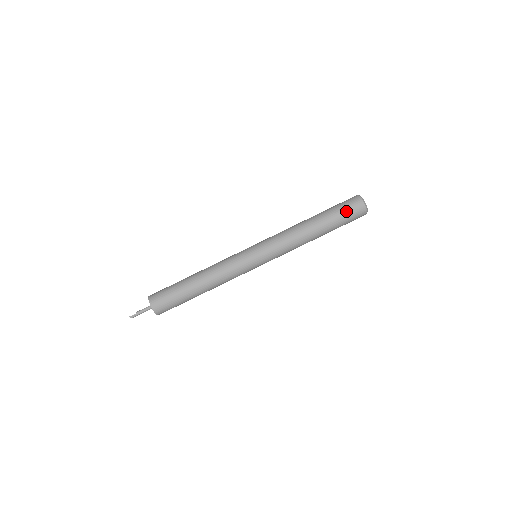
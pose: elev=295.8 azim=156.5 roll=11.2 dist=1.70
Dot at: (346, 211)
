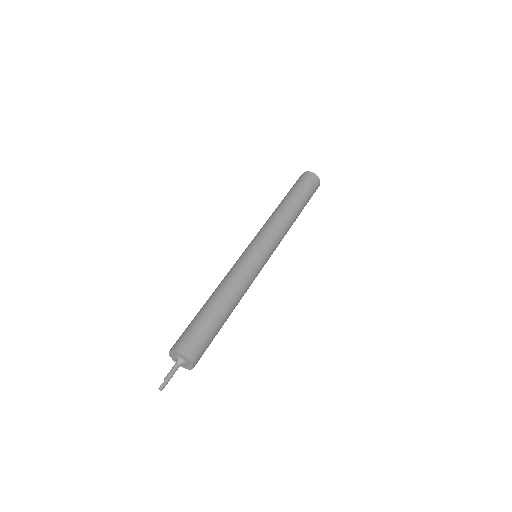
Dot at: (303, 183)
